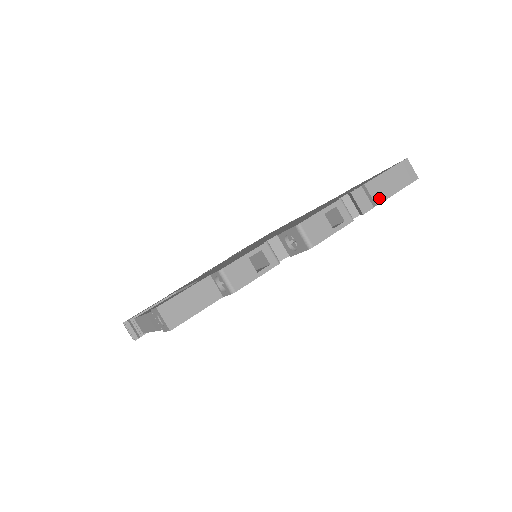
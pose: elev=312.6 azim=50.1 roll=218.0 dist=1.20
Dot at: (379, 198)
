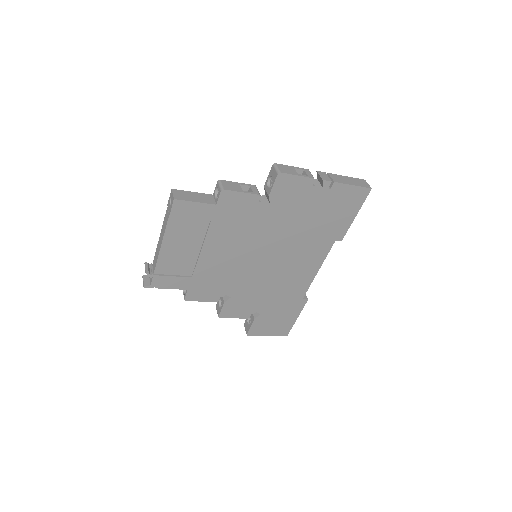
Dot at: (337, 181)
